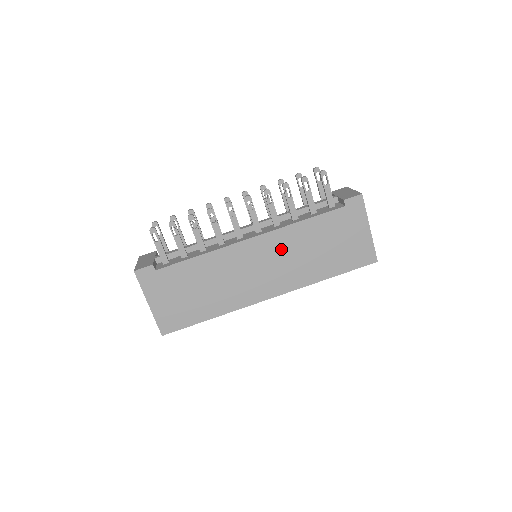
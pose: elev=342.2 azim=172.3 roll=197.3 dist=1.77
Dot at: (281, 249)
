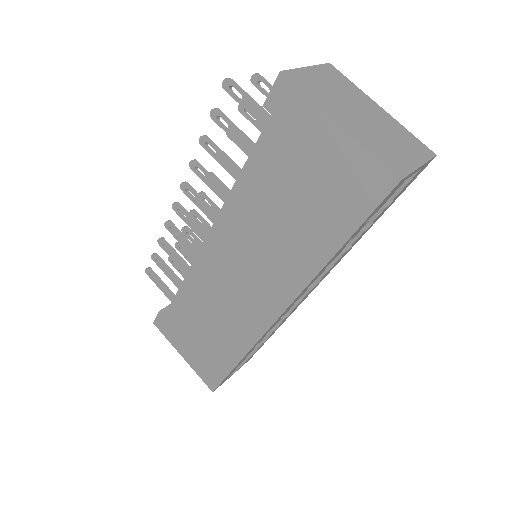
Dot at: (242, 238)
